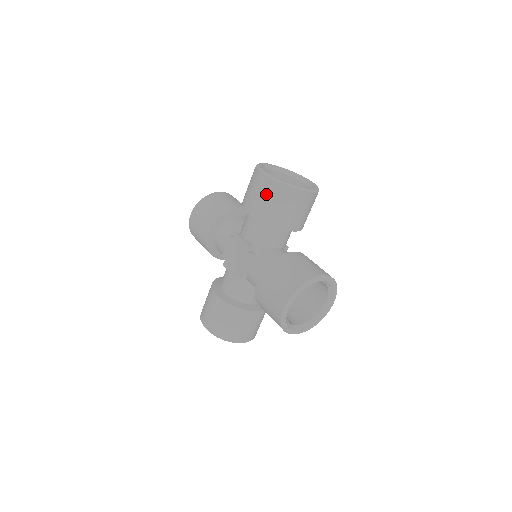
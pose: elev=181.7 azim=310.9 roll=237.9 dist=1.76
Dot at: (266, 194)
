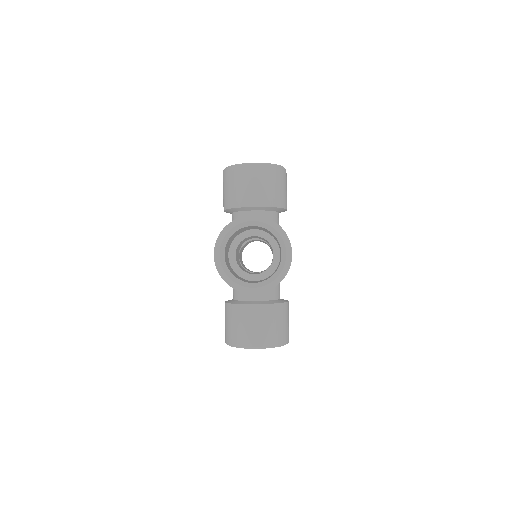
Dot at: (224, 184)
